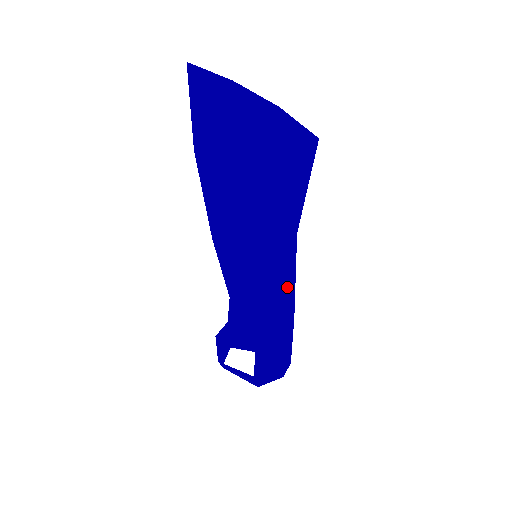
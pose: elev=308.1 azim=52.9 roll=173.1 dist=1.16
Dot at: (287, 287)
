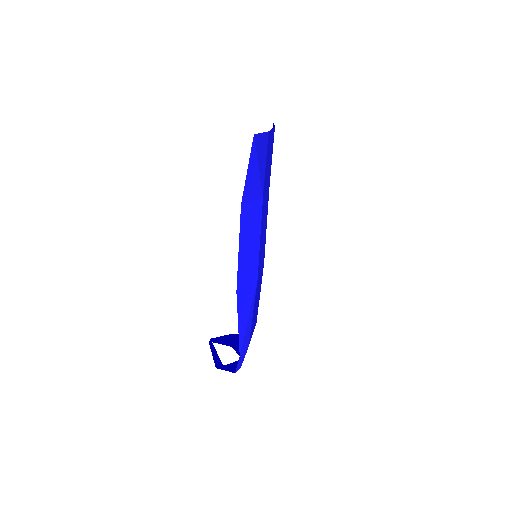
Dot at: (249, 272)
